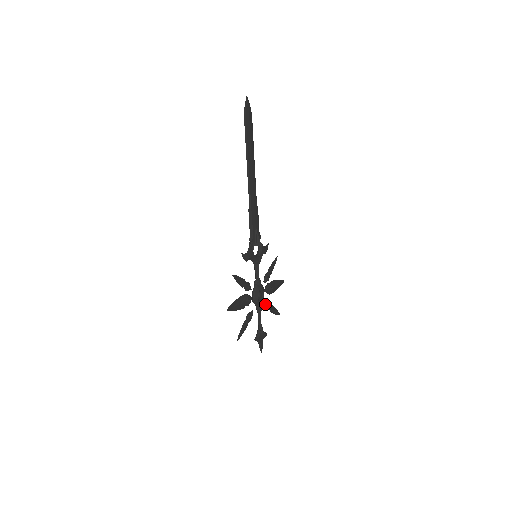
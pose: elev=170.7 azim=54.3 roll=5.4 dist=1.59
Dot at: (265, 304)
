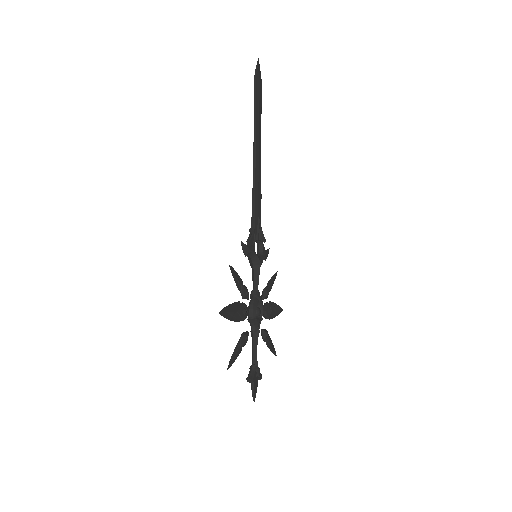
Dot at: (262, 330)
